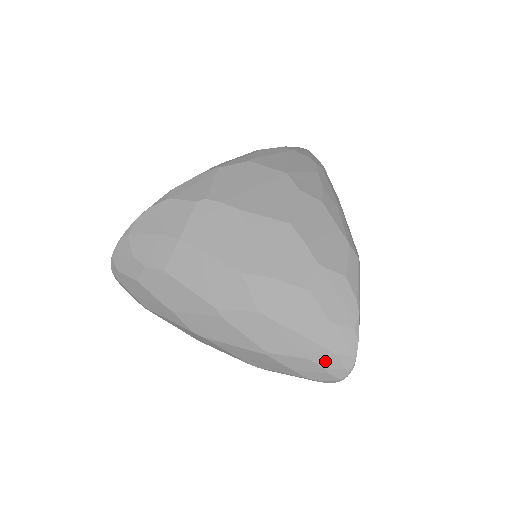
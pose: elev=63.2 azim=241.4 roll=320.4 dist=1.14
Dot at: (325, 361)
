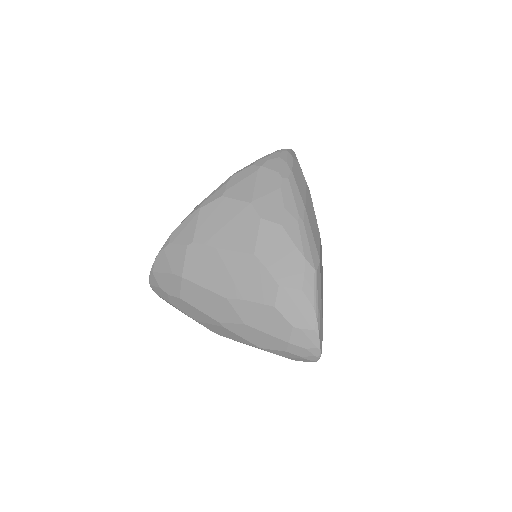
Dot at: (299, 352)
